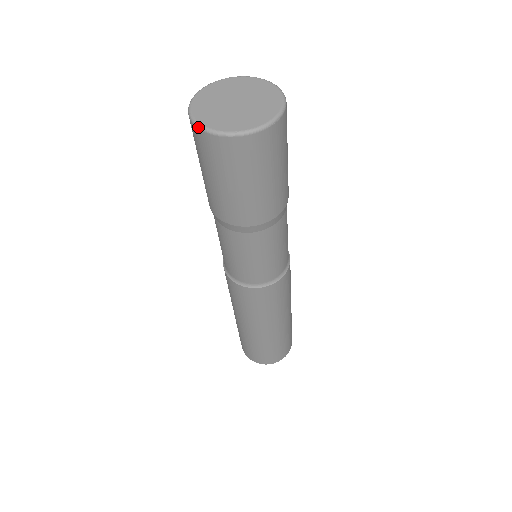
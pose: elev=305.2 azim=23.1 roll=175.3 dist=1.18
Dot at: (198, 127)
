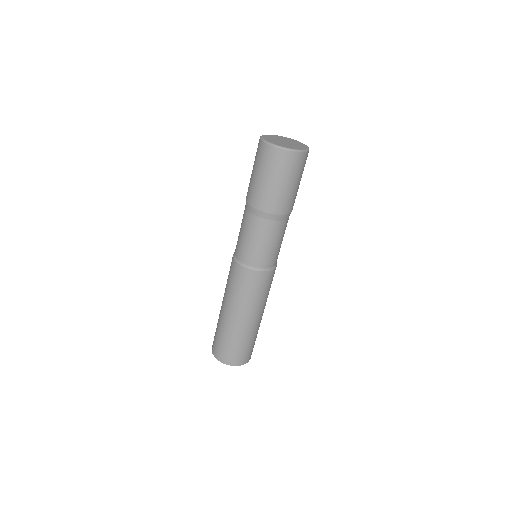
Dot at: (271, 144)
